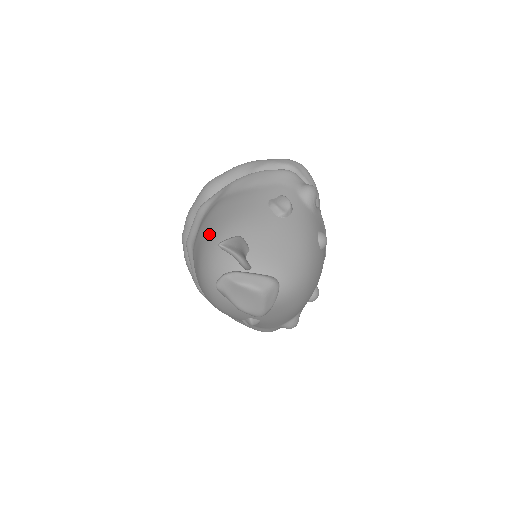
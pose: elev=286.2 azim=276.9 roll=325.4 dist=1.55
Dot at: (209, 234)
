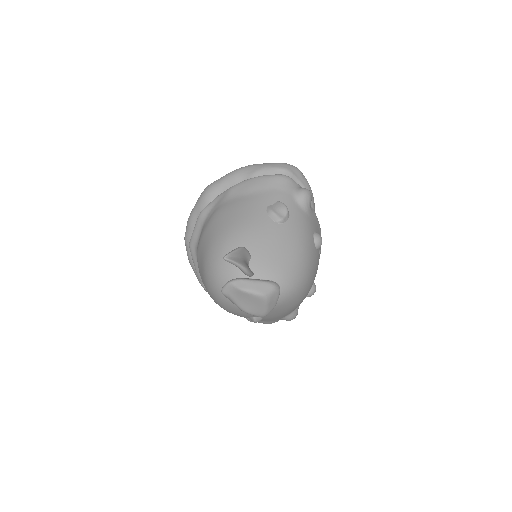
Dot at: (212, 241)
